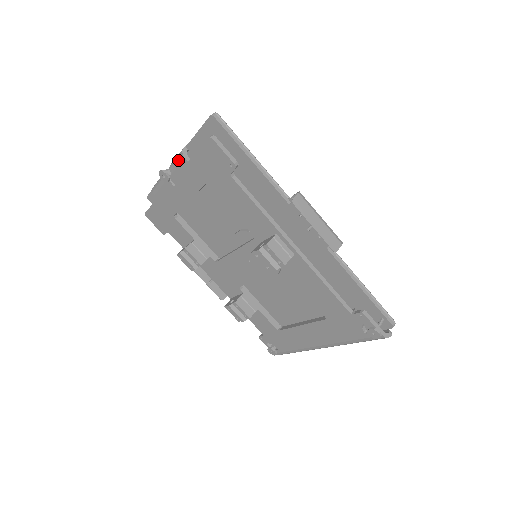
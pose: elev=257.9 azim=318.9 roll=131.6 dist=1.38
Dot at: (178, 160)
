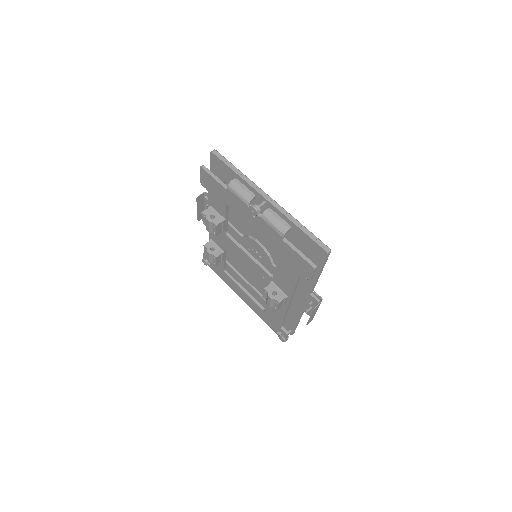
Dot at: (276, 229)
